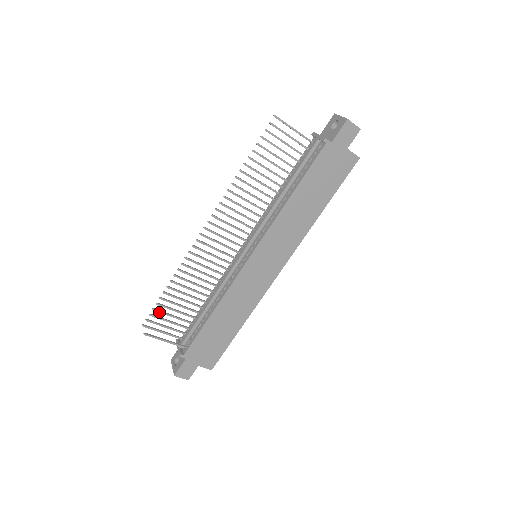
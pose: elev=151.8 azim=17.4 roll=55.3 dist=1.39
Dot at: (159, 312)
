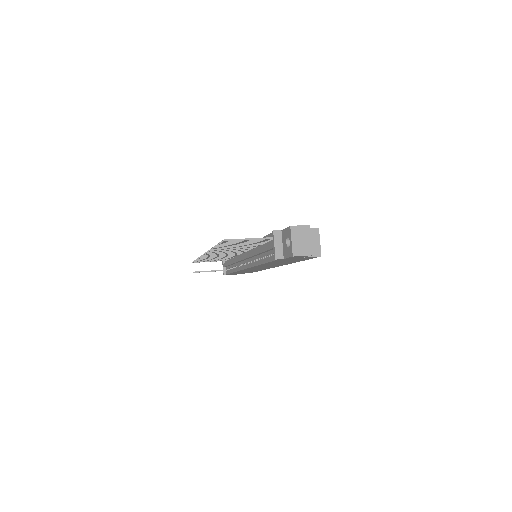
Dot at: (199, 261)
